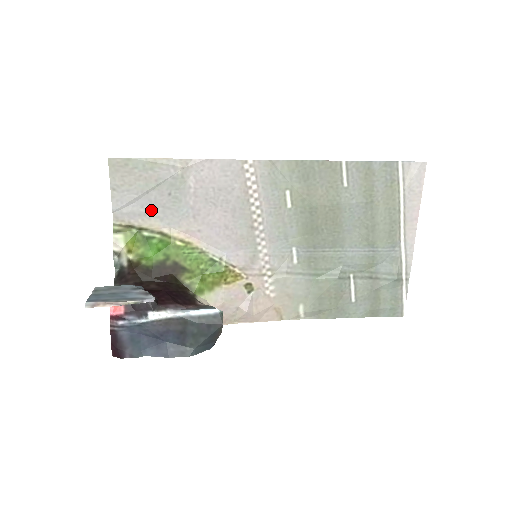
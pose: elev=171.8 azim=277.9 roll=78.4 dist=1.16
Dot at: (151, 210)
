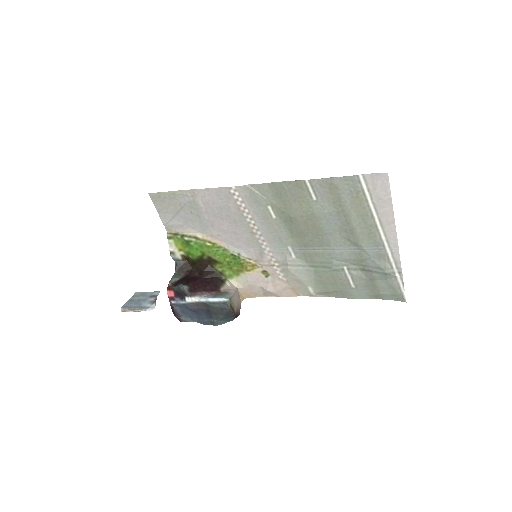
Dot at: (185, 223)
